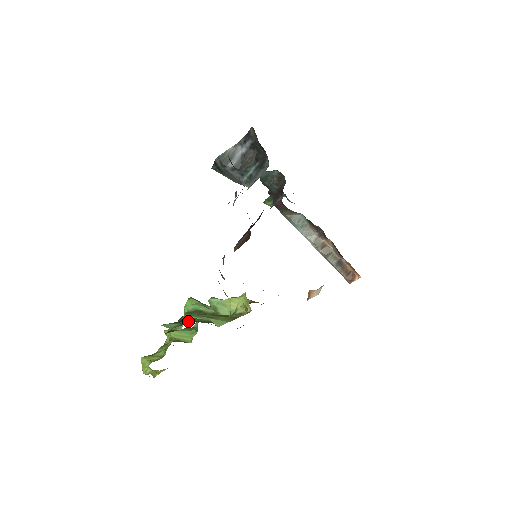
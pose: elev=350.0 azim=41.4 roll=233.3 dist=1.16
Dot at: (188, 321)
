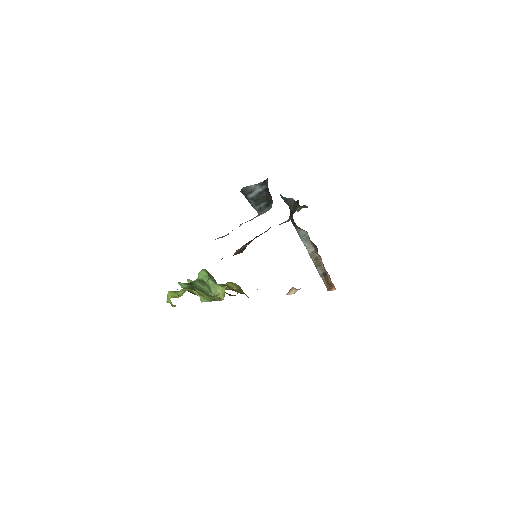
Dot at: (193, 287)
